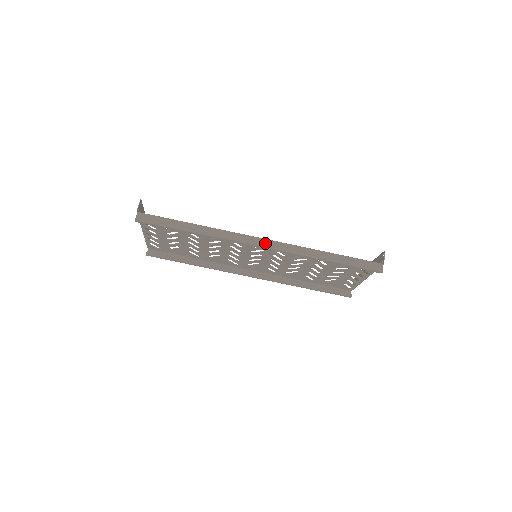
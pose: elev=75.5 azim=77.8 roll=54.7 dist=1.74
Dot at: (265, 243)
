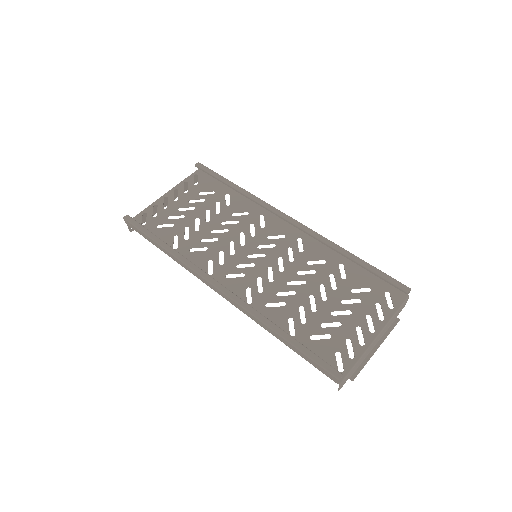
Dot at: occluded
